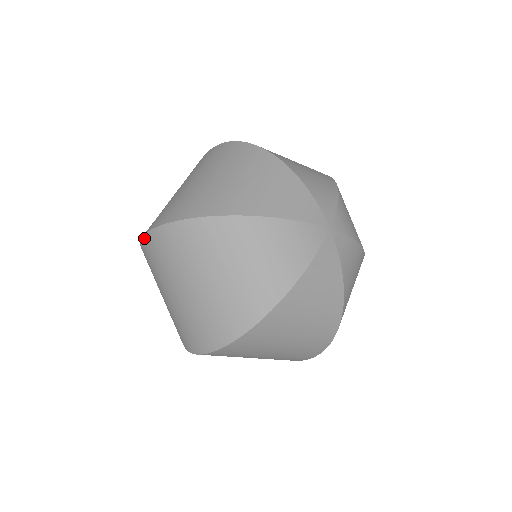
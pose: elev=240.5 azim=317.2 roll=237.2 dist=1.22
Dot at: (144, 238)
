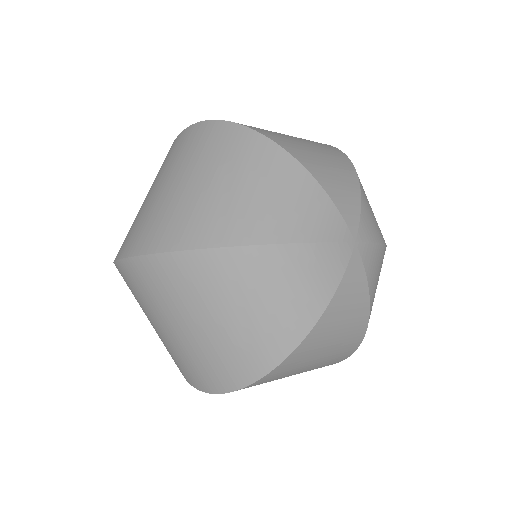
Dot at: (179, 135)
